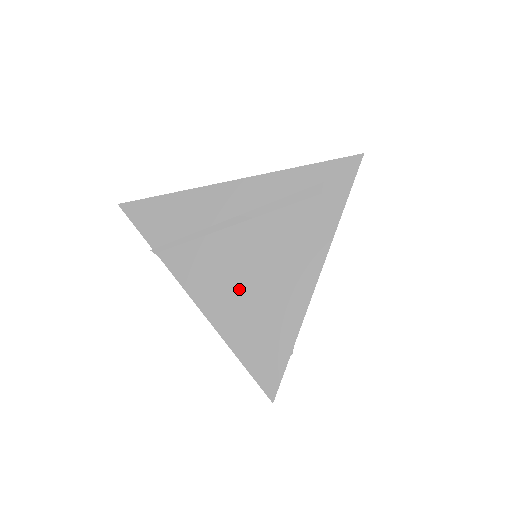
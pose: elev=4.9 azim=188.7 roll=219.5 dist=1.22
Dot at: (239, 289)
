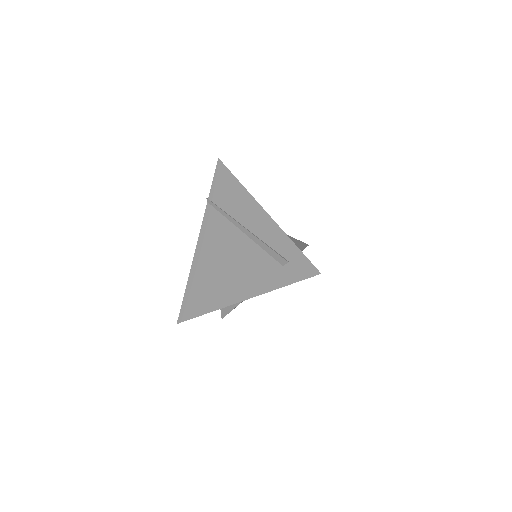
Dot at: (213, 262)
